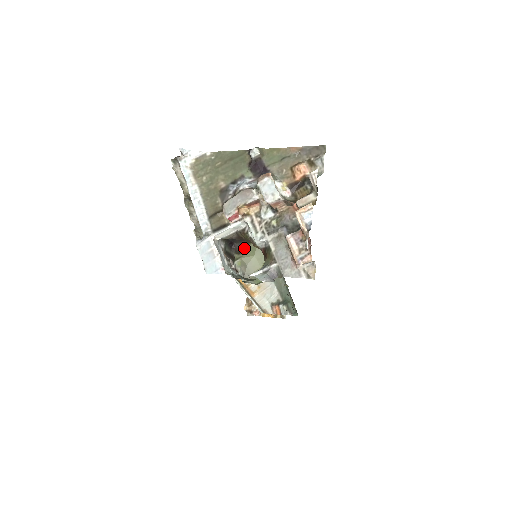
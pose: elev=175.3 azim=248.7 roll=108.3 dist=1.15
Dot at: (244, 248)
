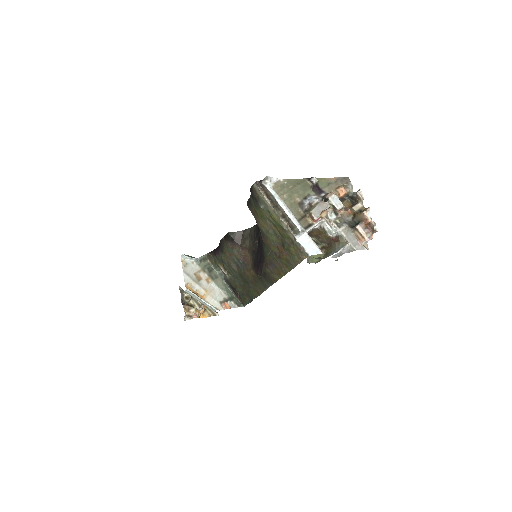
Dot at: occluded
